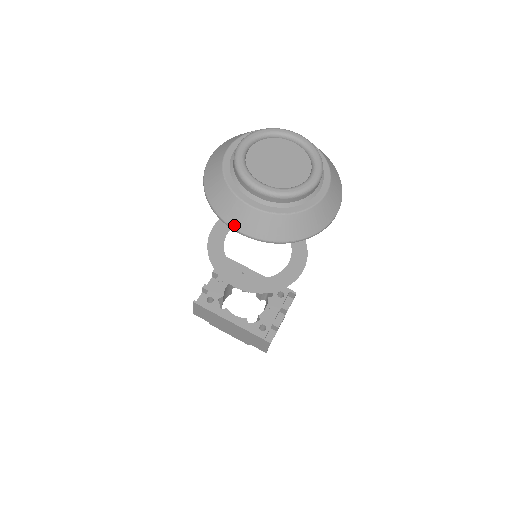
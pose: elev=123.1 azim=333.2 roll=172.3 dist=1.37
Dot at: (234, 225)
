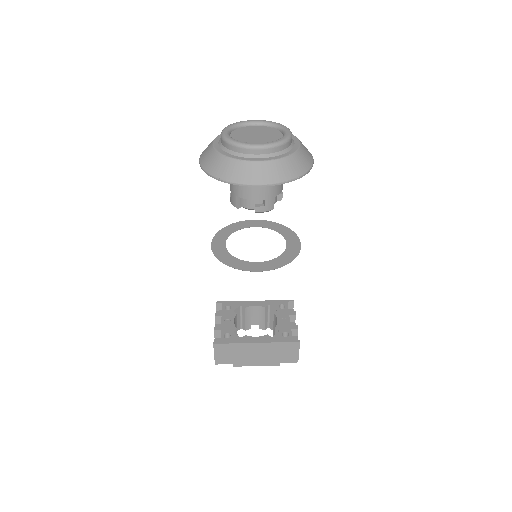
Dot at: (250, 182)
